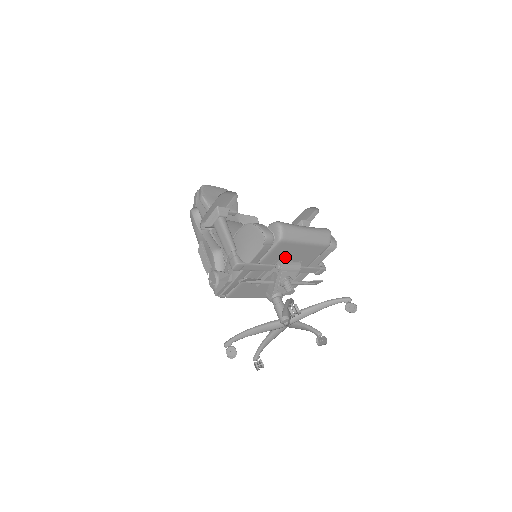
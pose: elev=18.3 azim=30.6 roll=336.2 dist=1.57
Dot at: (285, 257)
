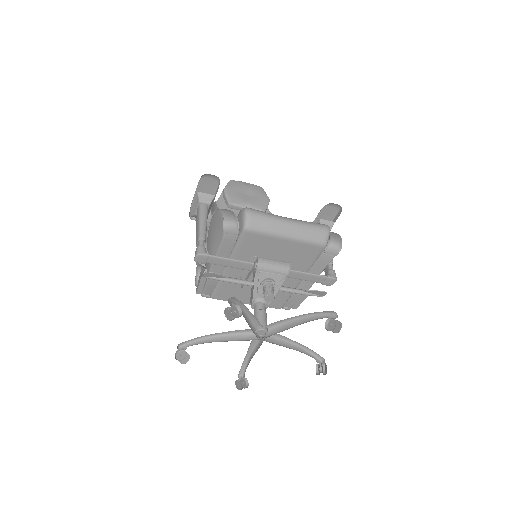
Dot at: (265, 254)
